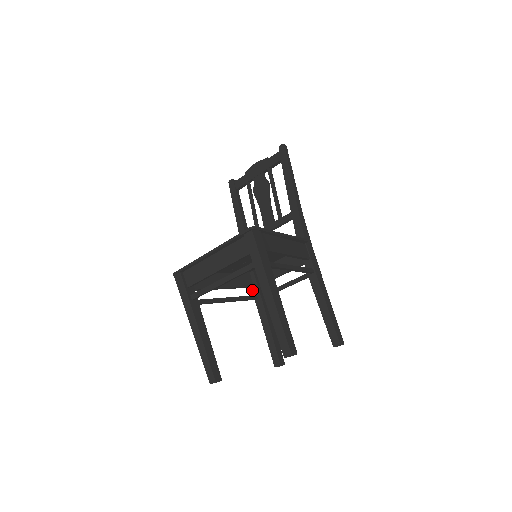
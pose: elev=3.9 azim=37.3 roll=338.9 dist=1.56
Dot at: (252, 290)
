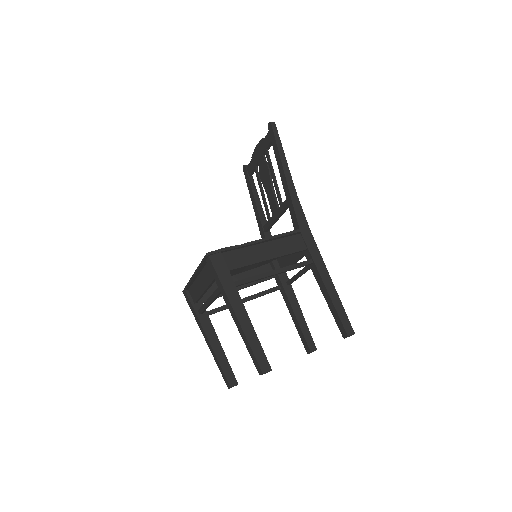
Dot at: occluded
